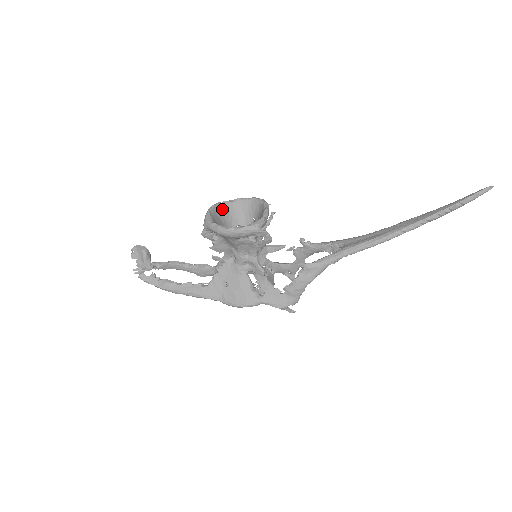
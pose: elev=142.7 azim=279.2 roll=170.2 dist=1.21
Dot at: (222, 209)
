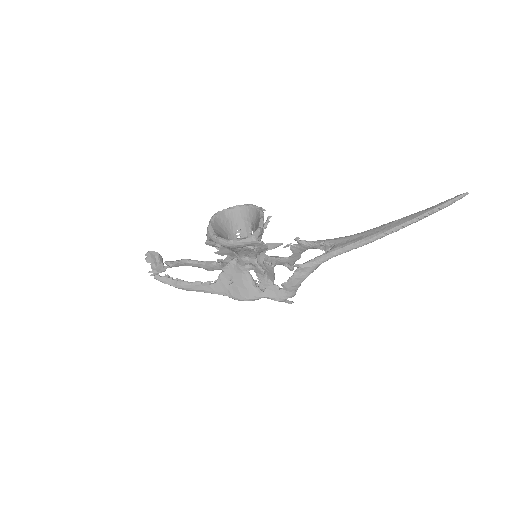
Dot at: (223, 217)
